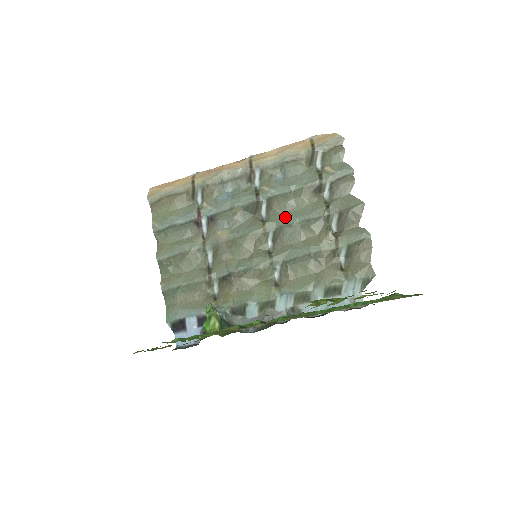
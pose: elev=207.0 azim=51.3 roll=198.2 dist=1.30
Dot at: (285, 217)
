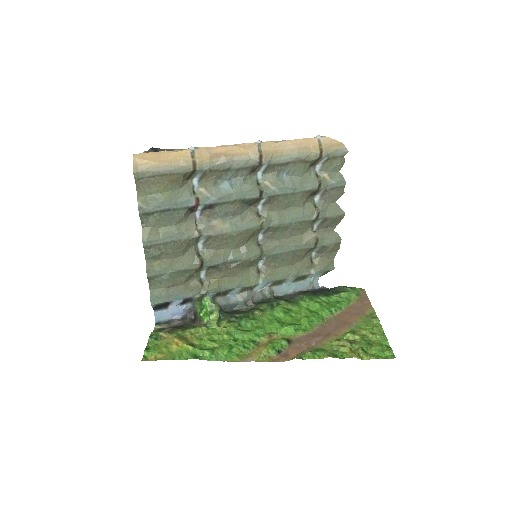
Dot at: (281, 216)
